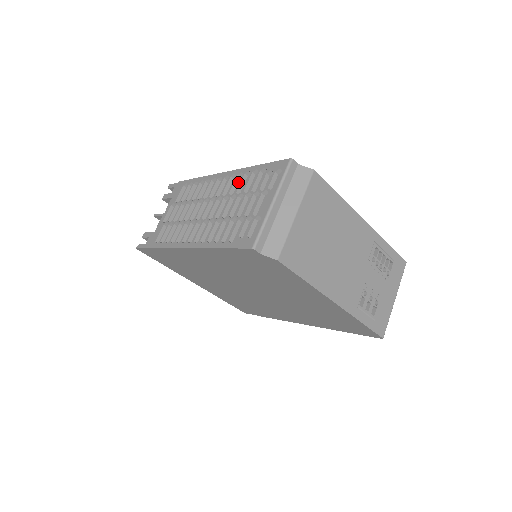
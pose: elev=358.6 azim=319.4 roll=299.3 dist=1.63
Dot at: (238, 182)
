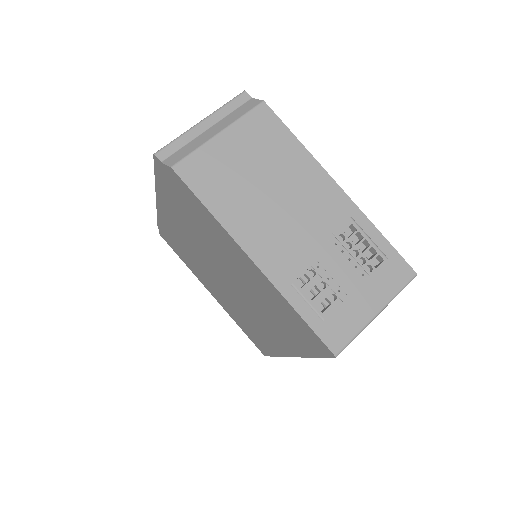
Dot at: occluded
